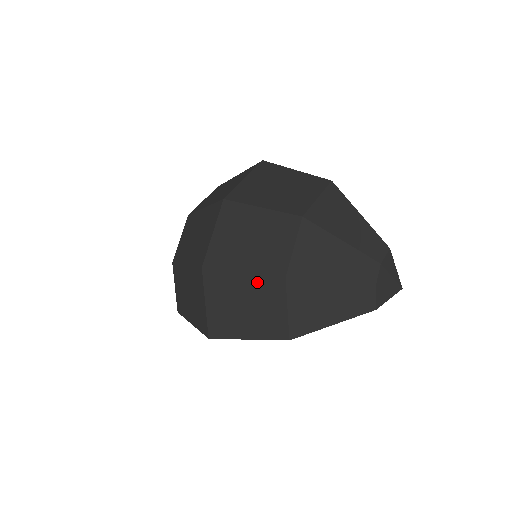
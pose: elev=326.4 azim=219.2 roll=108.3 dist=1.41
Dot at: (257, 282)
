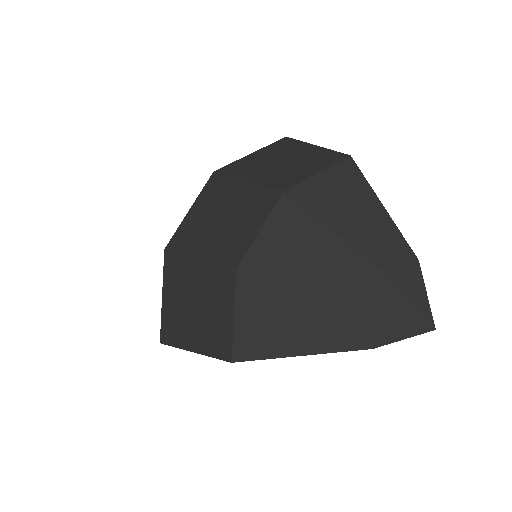
Dot at: (209, 273)
